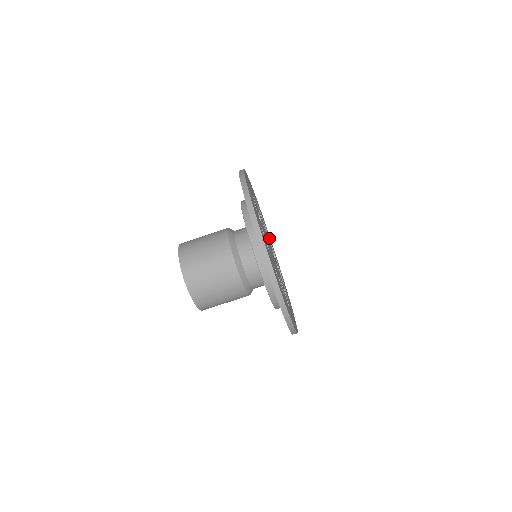
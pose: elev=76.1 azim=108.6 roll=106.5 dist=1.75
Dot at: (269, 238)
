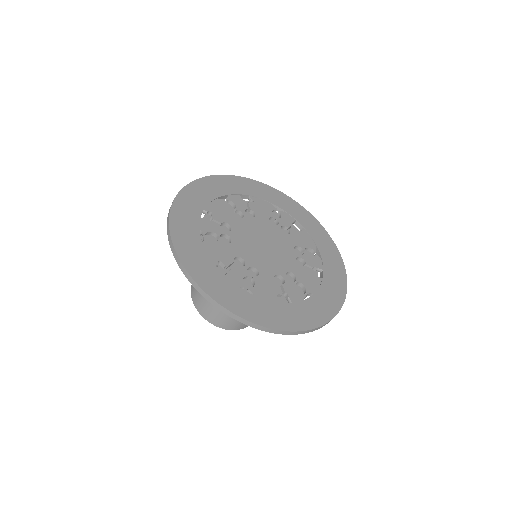
Dot at: (309, 235)
